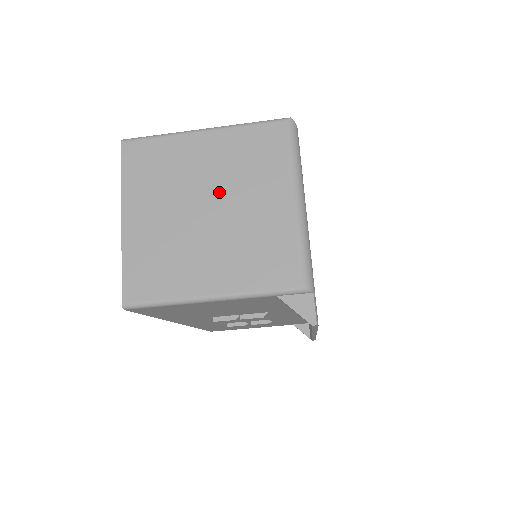
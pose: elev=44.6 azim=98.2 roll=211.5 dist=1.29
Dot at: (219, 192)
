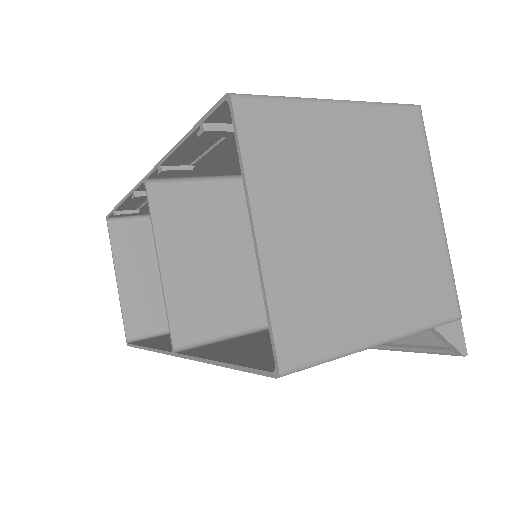
Dot at: (370, 195)
